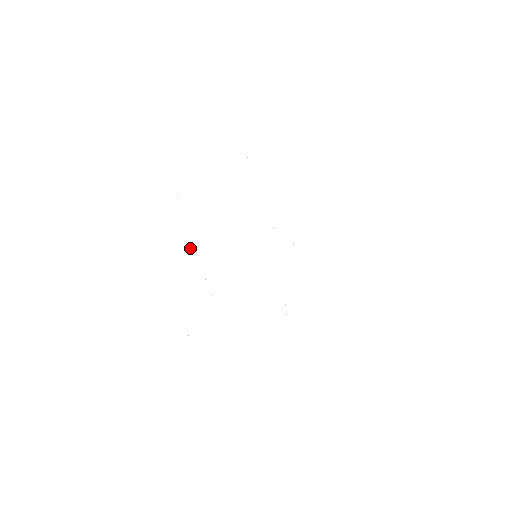
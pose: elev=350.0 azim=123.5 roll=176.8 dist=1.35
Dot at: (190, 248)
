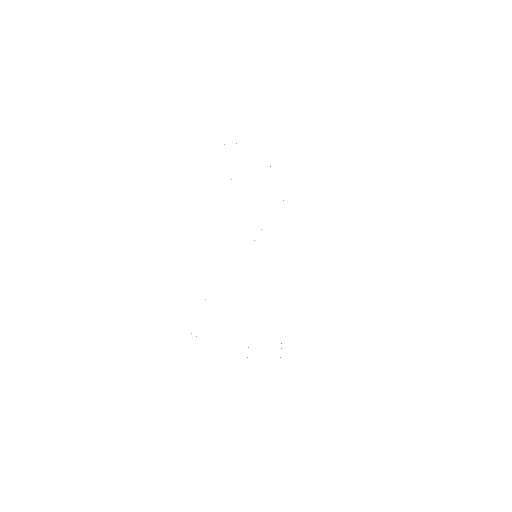
Dot at: occluded
